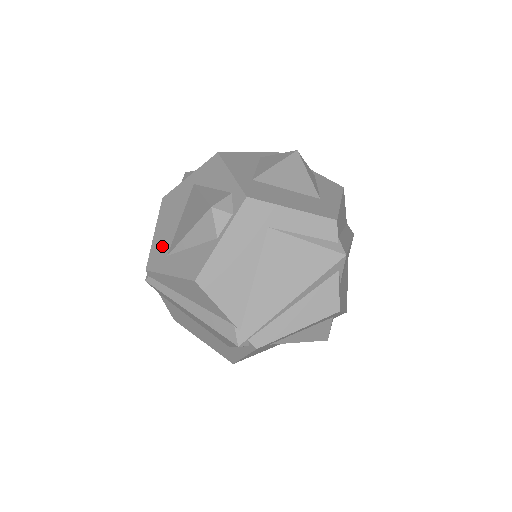
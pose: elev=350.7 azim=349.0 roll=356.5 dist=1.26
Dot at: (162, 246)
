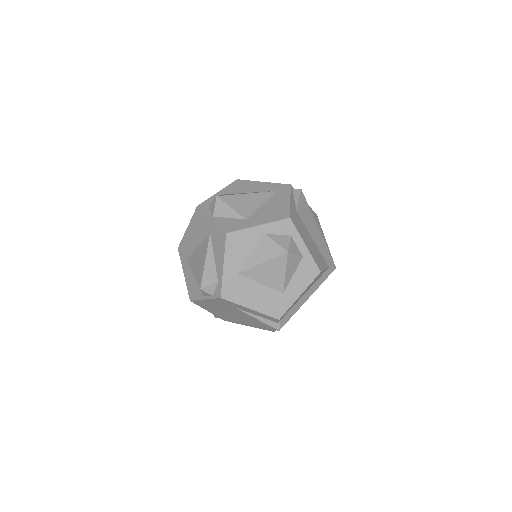
Dot at: (187, 248)
